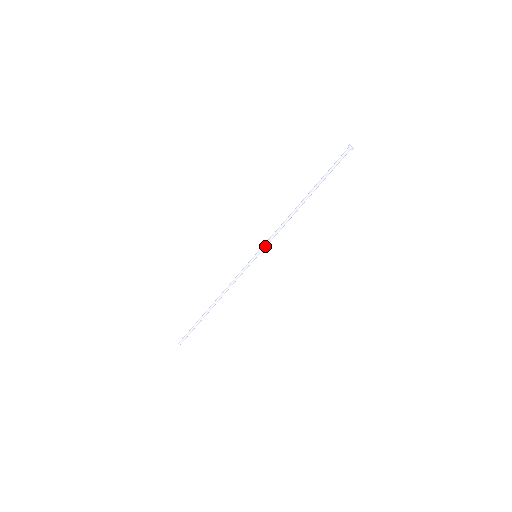
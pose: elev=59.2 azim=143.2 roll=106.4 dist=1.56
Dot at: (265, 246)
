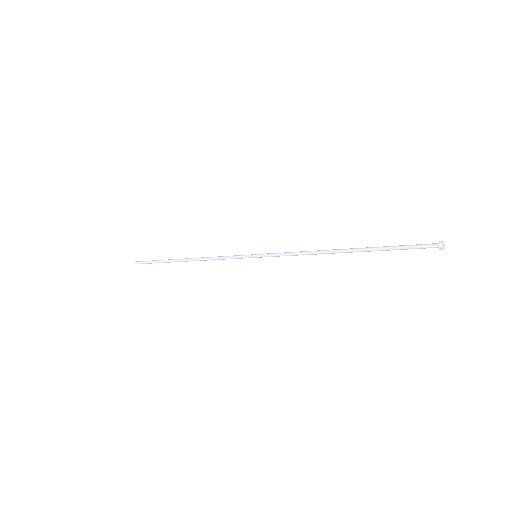
Dot at: (271, 256)
